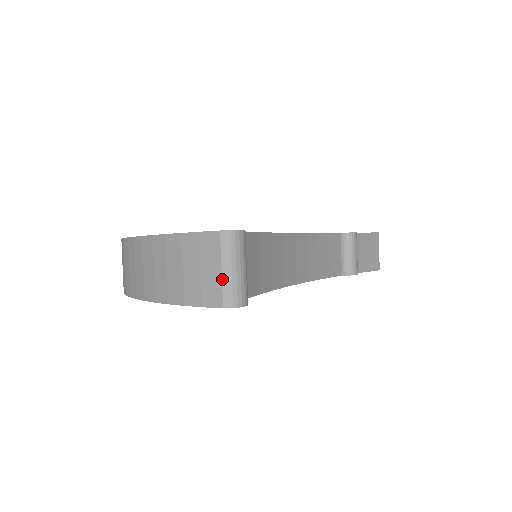
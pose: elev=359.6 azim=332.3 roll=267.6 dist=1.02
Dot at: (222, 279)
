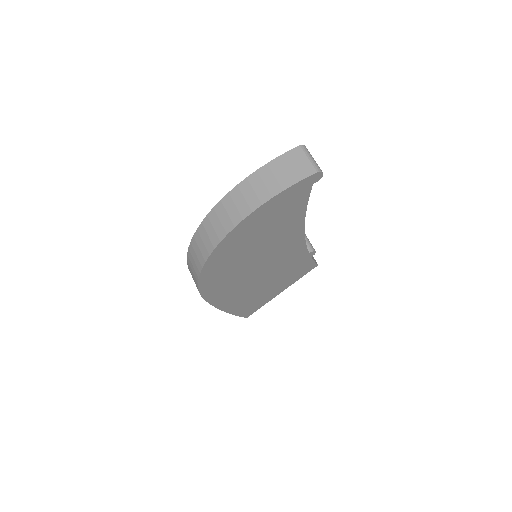
Dot at: (311, 162)
